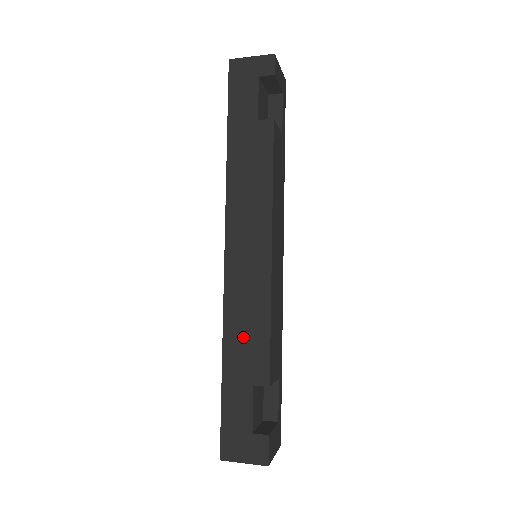
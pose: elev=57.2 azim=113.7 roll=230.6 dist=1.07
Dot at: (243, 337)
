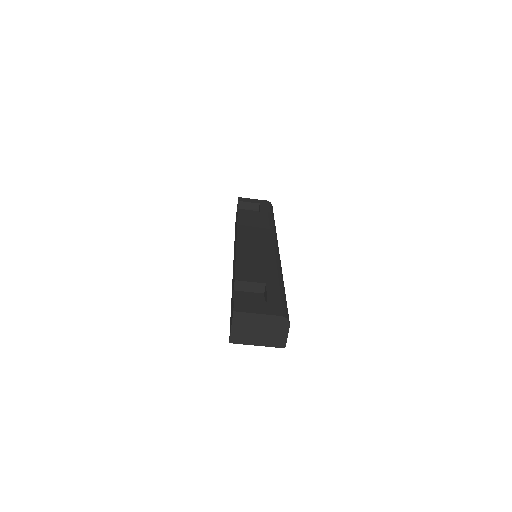
Dot at: (233, 280)
